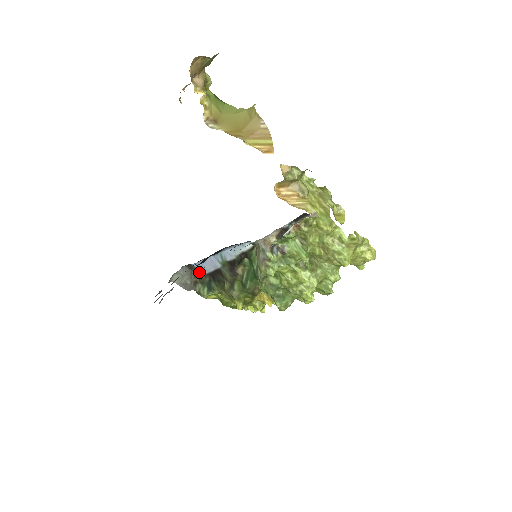
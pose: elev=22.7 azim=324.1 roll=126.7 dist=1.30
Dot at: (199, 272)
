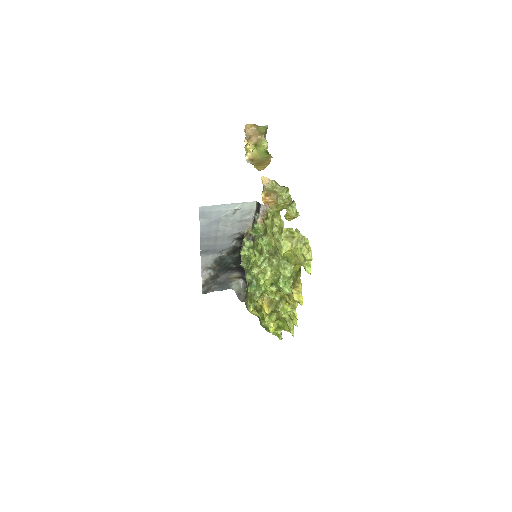
Dot at: occluded
